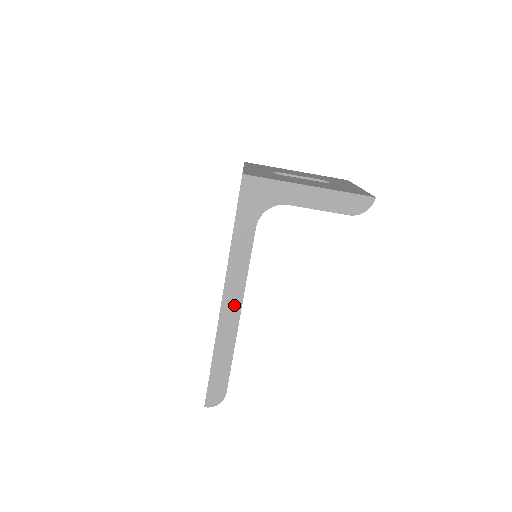
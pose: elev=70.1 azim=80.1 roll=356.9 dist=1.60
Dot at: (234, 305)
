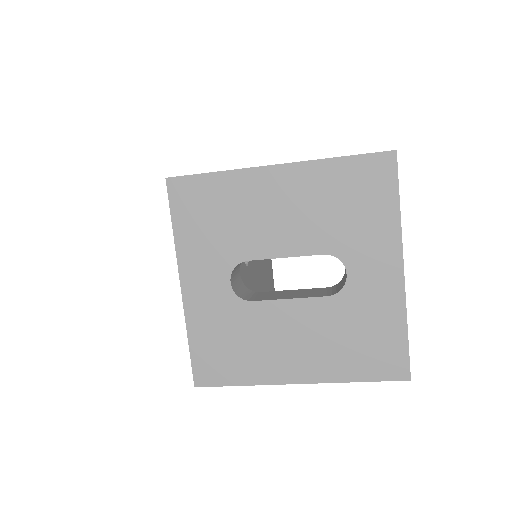
Dot at: occluded
